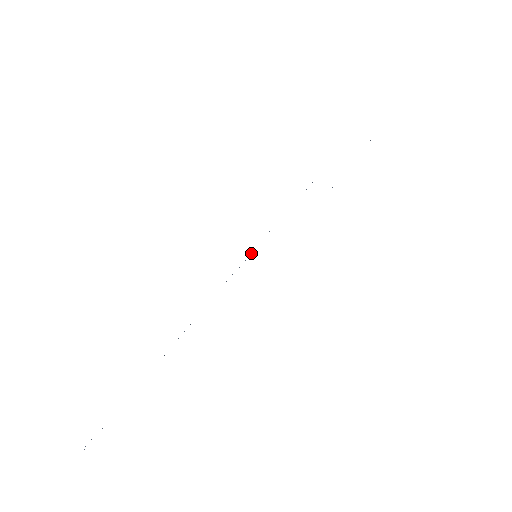
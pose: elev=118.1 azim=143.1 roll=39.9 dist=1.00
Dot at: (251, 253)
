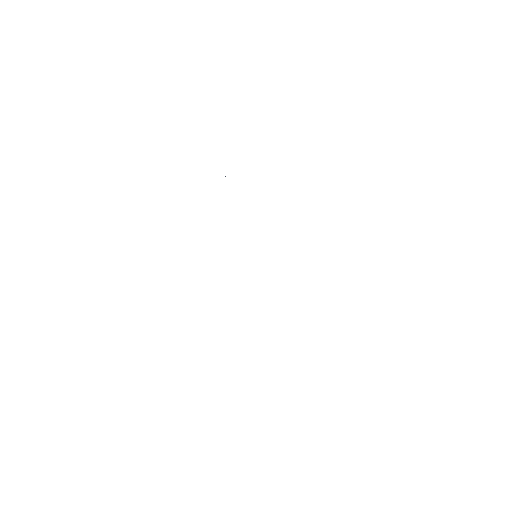
Dot at: occluded
